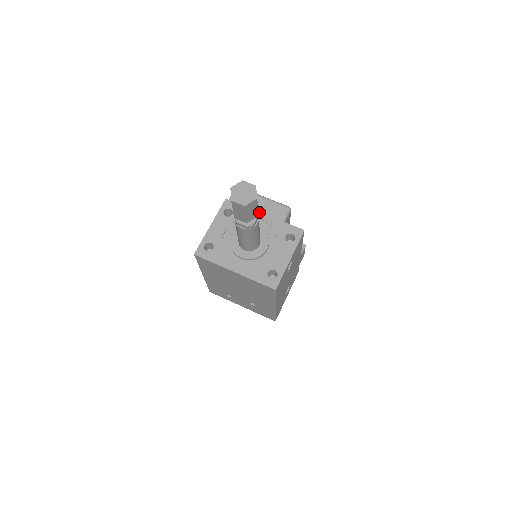
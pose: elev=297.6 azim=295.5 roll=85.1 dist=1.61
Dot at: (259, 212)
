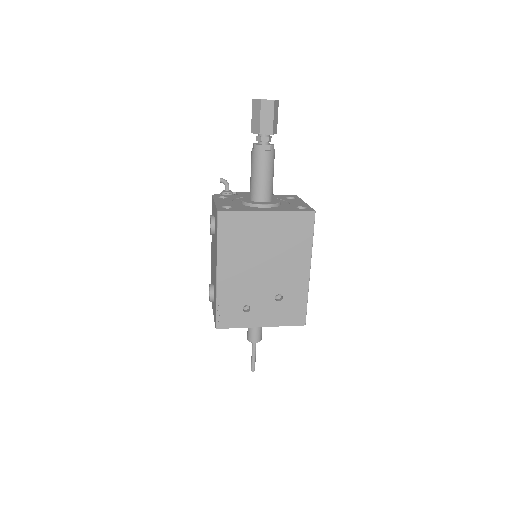
Dot at: (249, 195)
